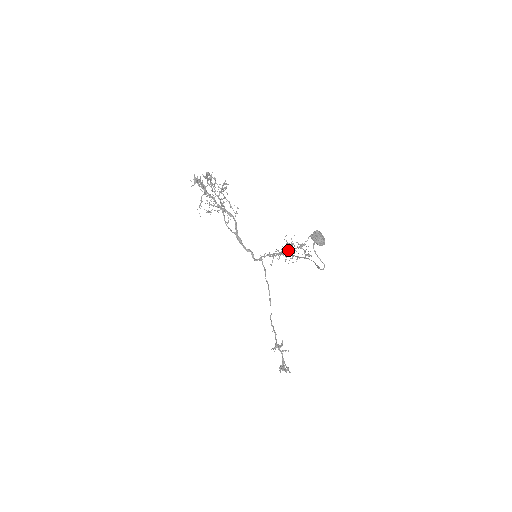
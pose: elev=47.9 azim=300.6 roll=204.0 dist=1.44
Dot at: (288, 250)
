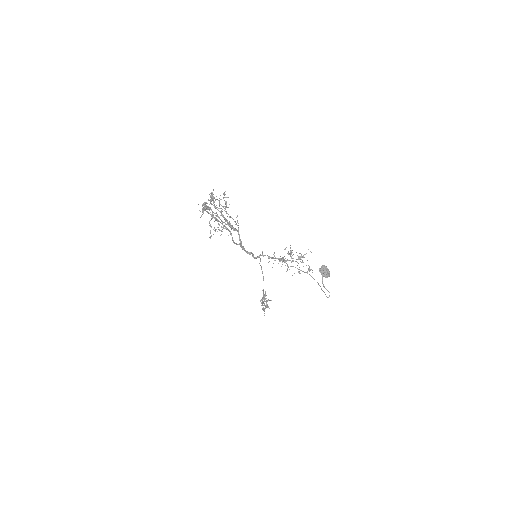
Dot at: (289, 260)
